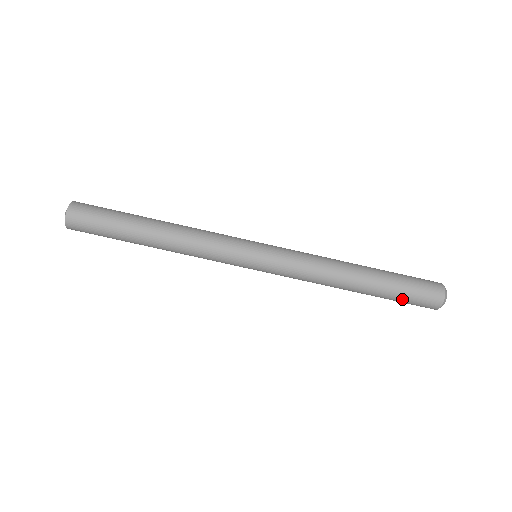
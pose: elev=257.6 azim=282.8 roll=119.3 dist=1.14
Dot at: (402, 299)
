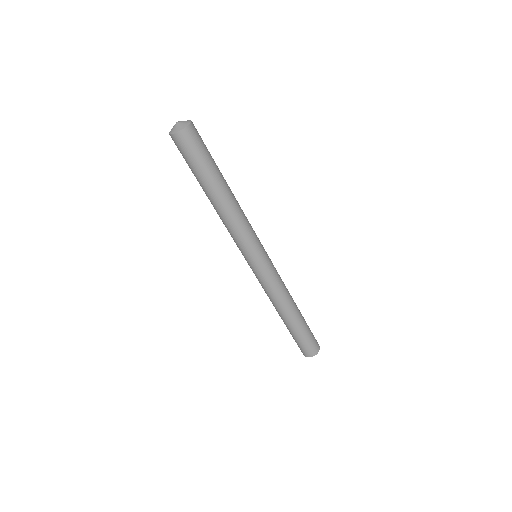
Dot at: (296, 340)
